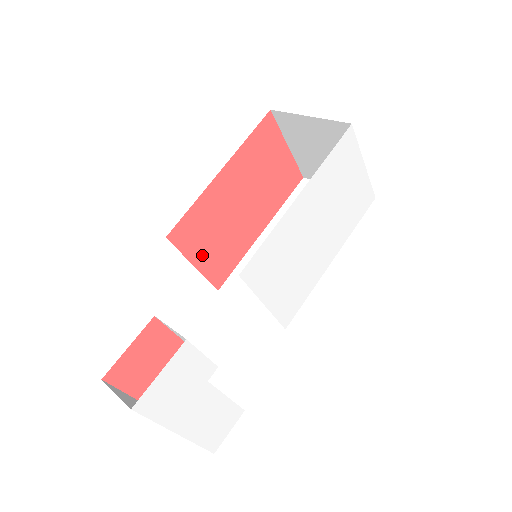
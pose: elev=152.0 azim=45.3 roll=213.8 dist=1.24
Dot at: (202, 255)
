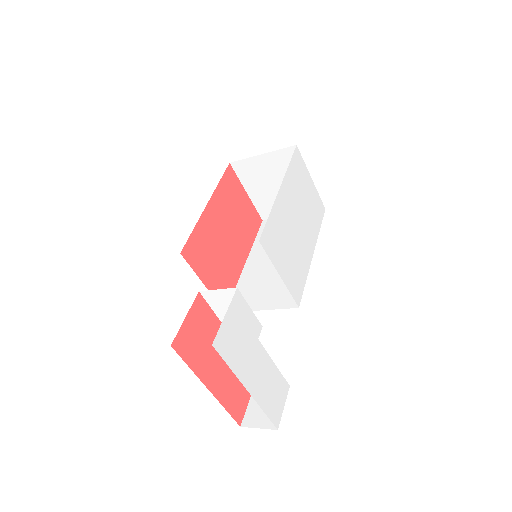
Dot at: (208, 275)
